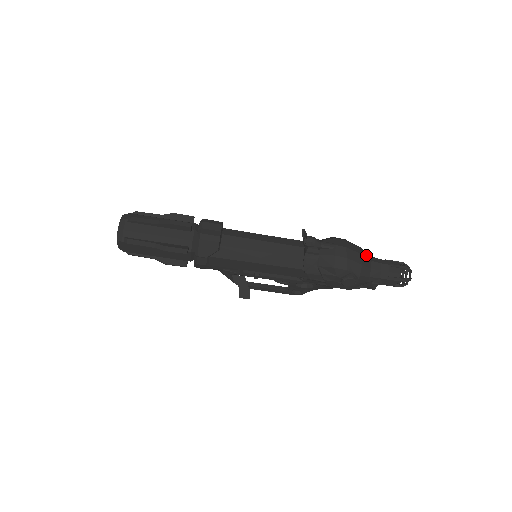
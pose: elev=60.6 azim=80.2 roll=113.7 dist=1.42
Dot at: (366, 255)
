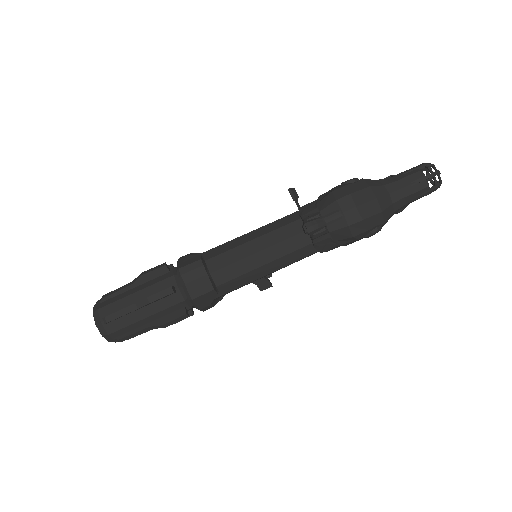
Dot at: (380, 191)
